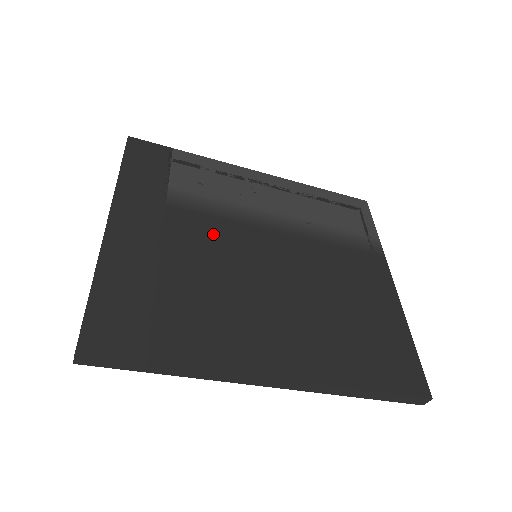
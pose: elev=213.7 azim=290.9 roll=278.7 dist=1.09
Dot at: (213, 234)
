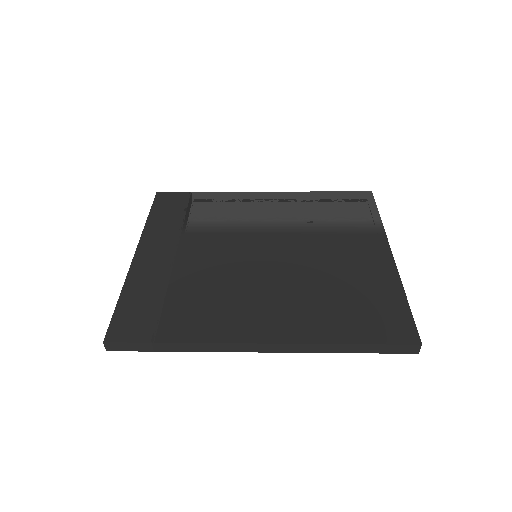
Dot at: (218, 246)
